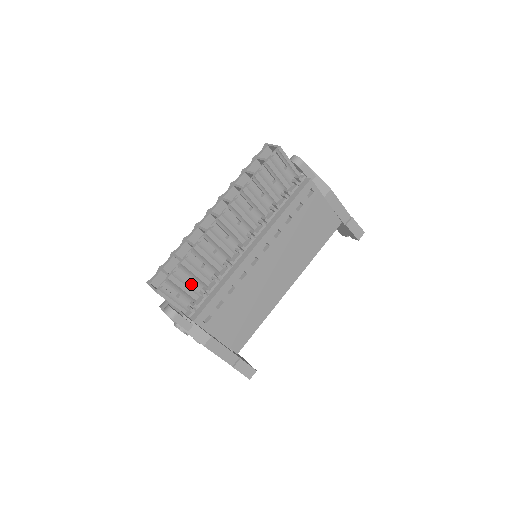
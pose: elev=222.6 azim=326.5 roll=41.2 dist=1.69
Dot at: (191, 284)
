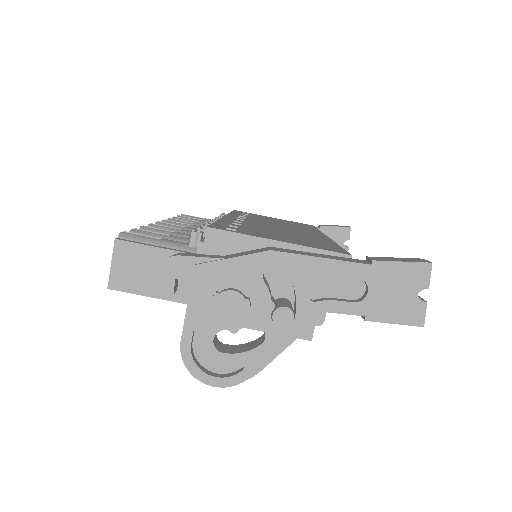
Dot at: (171, 237)
